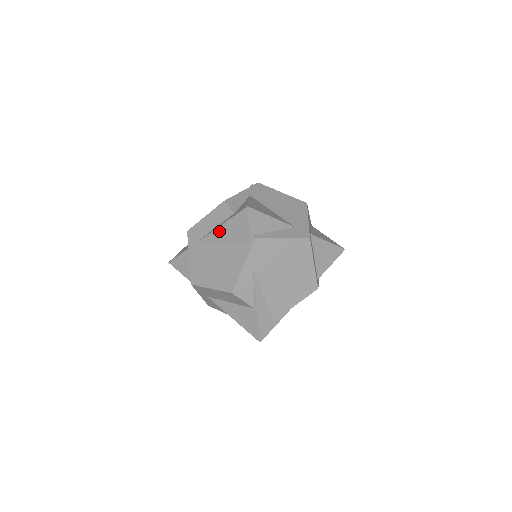
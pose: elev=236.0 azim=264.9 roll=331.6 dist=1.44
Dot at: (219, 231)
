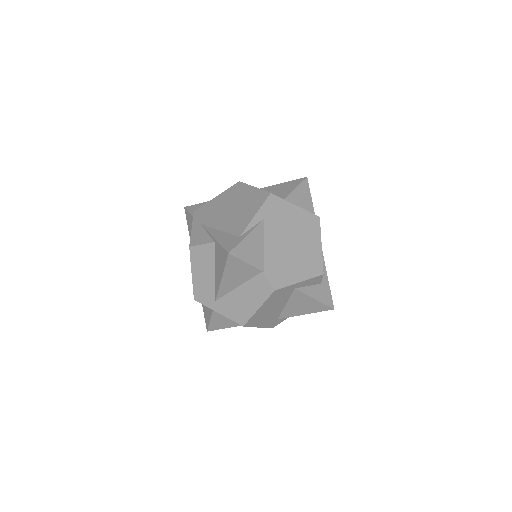
Dot at: occluded
